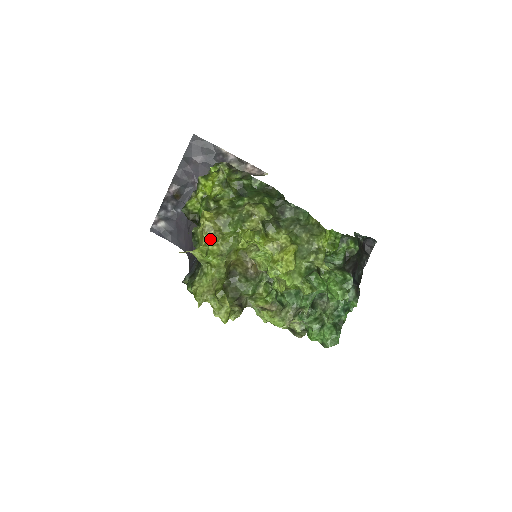
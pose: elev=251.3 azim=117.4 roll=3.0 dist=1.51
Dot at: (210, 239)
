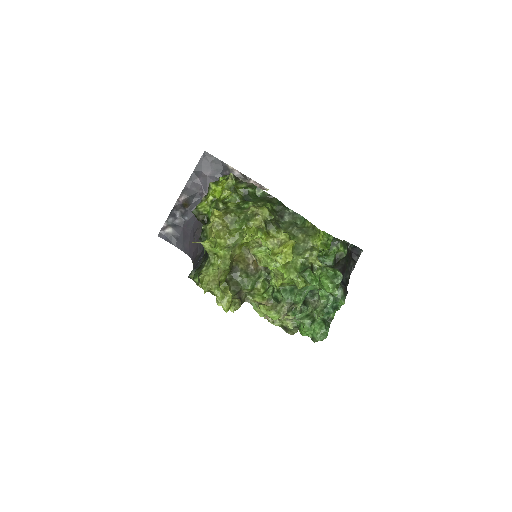
Dot at: (218, 233)
